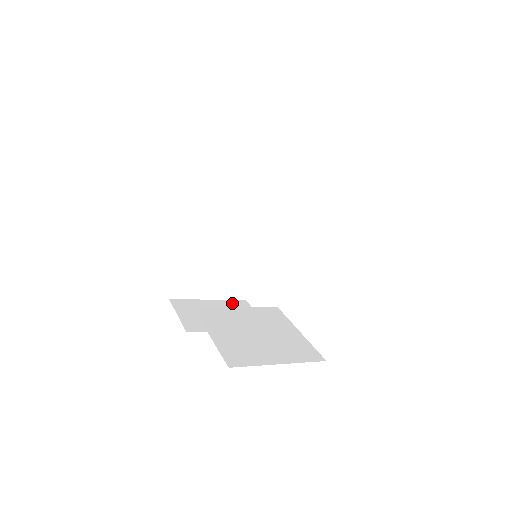
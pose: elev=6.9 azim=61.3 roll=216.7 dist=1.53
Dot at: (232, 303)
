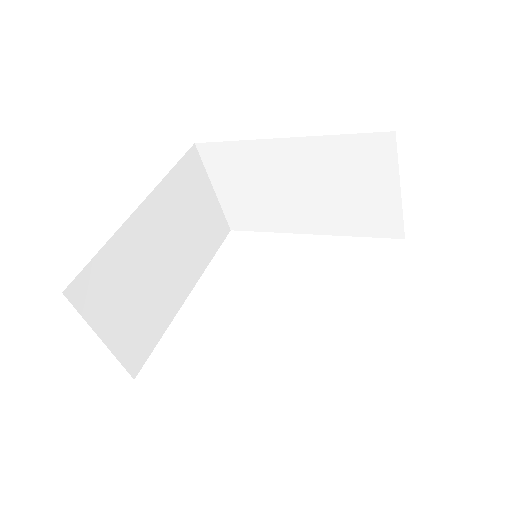
Dot at: occluded
